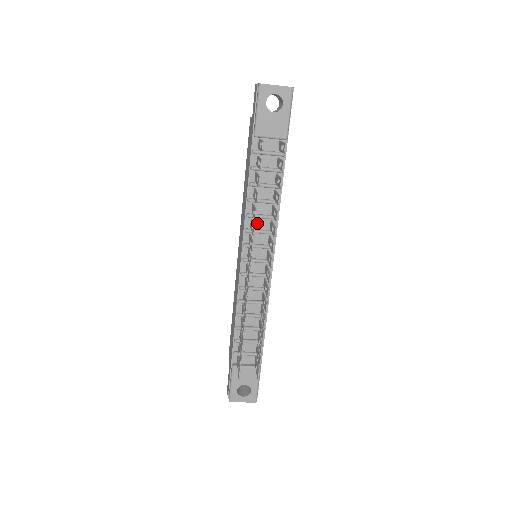
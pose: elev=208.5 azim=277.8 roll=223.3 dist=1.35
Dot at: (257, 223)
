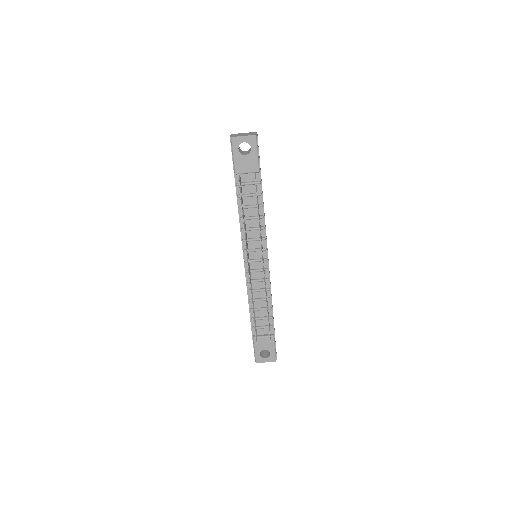
Dot at: (250, 234)
